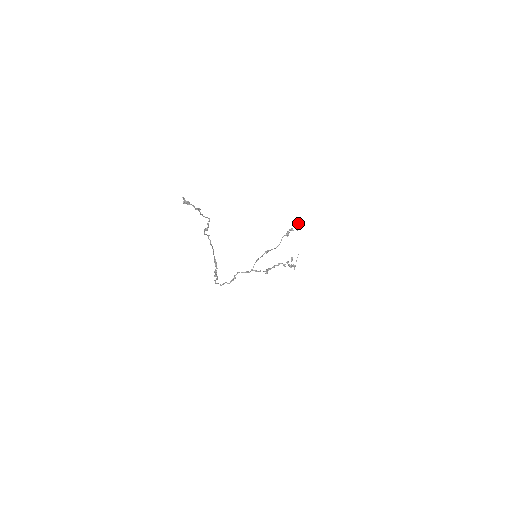
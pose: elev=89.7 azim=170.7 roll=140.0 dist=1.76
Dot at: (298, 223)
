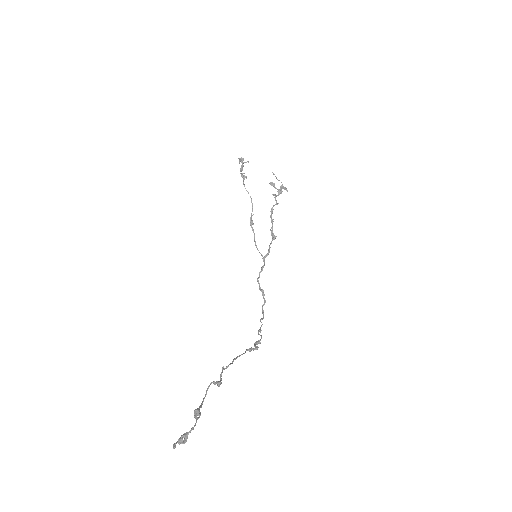
Dot at: occluded
